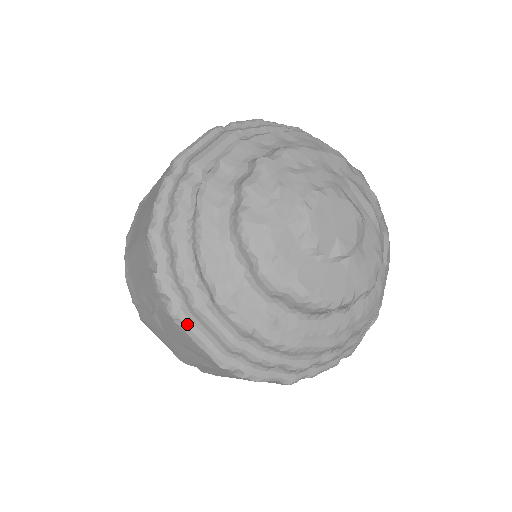
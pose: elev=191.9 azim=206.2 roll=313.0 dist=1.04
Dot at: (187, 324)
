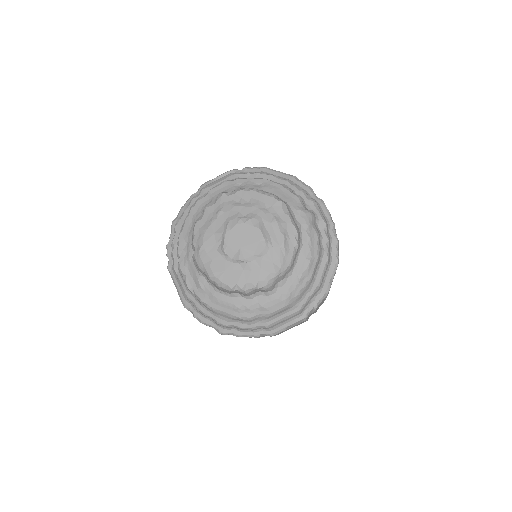
Dot at: (173, 276)
